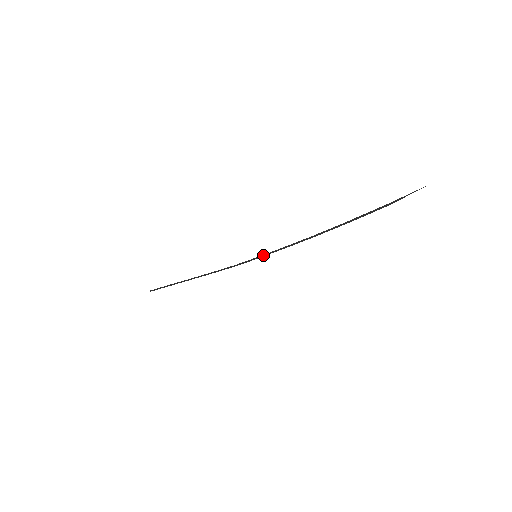
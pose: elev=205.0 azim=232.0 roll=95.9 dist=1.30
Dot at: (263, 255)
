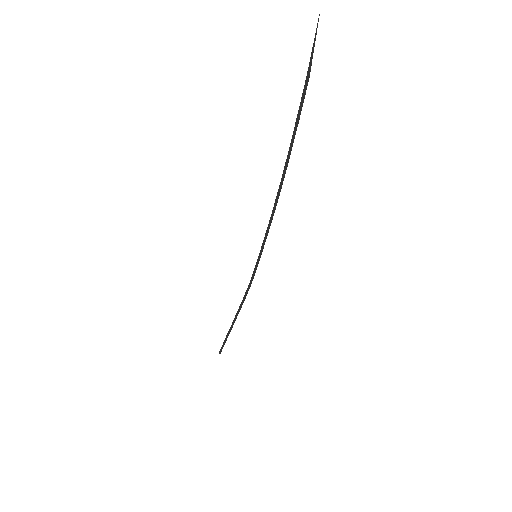
Dot at: (260, 253)
